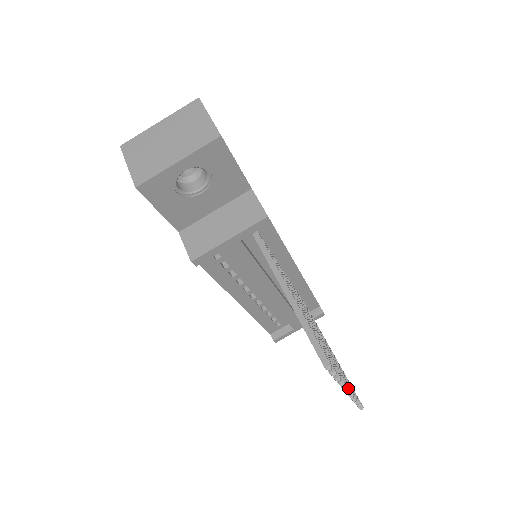
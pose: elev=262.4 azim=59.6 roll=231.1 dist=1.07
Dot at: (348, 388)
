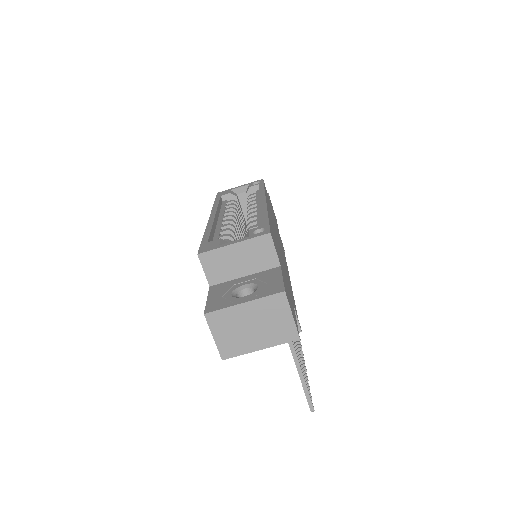
Dot at: (304, 362)
